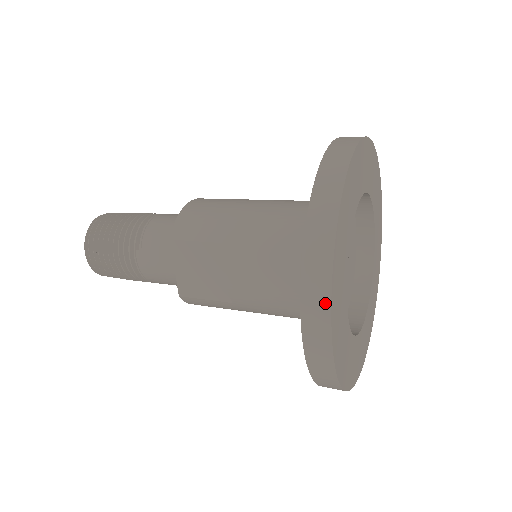
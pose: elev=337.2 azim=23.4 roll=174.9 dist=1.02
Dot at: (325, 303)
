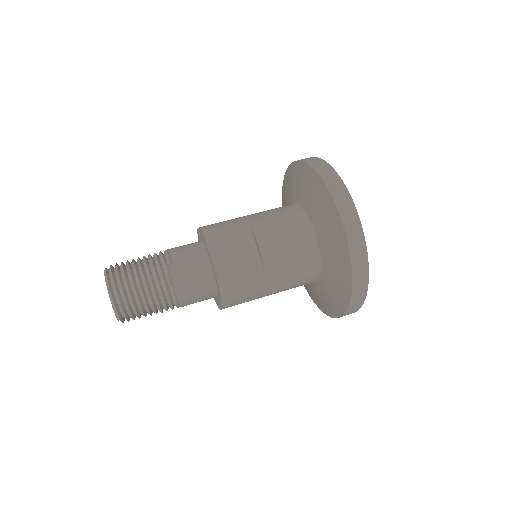
Dot at: (349, 199)
